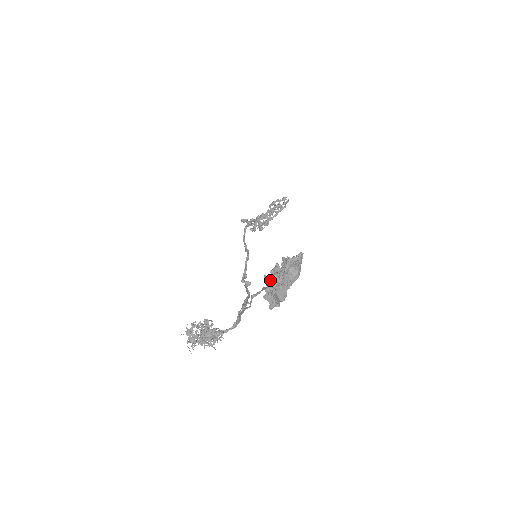
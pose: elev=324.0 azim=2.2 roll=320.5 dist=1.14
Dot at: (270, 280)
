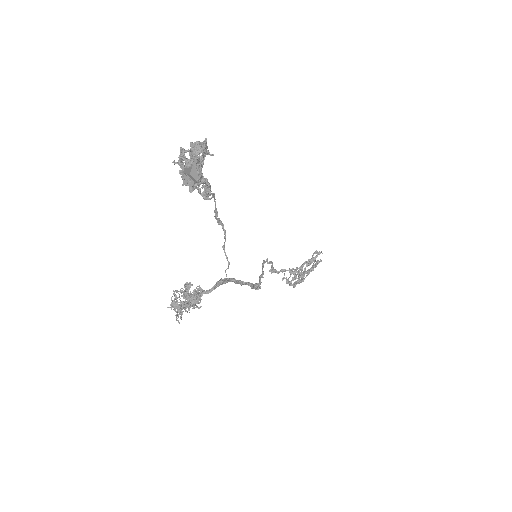
Dot at: (178, 162)
